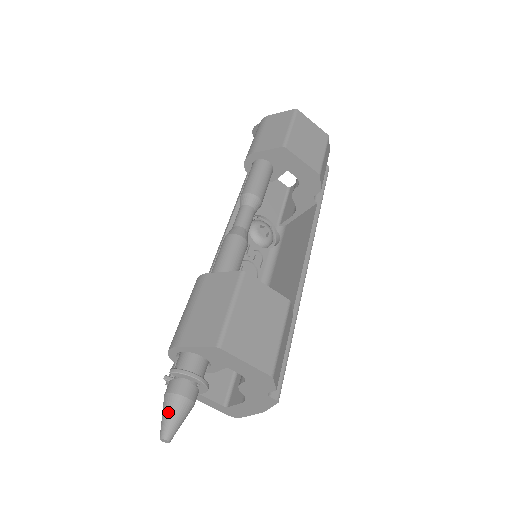
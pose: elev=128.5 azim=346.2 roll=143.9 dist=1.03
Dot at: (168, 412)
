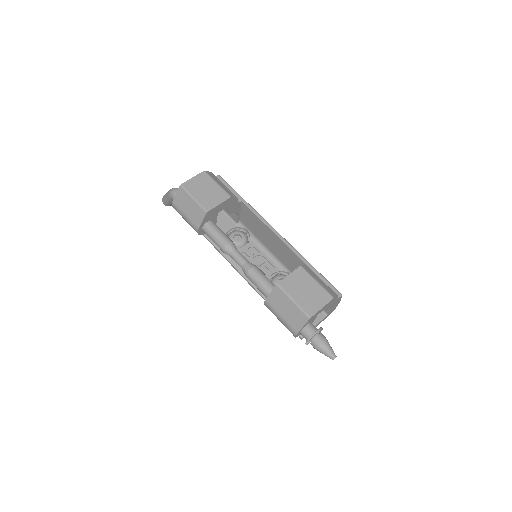
Dot at: (324, 352)
